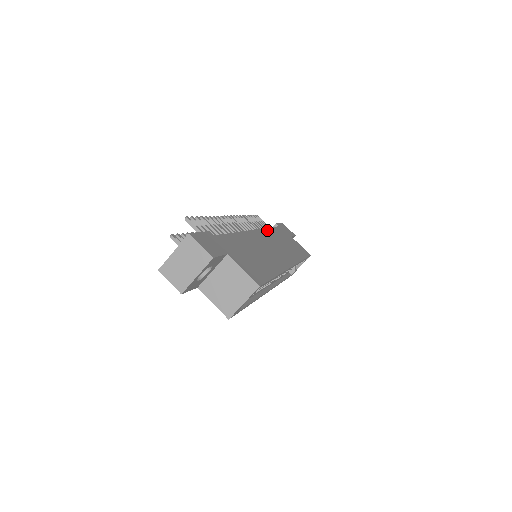
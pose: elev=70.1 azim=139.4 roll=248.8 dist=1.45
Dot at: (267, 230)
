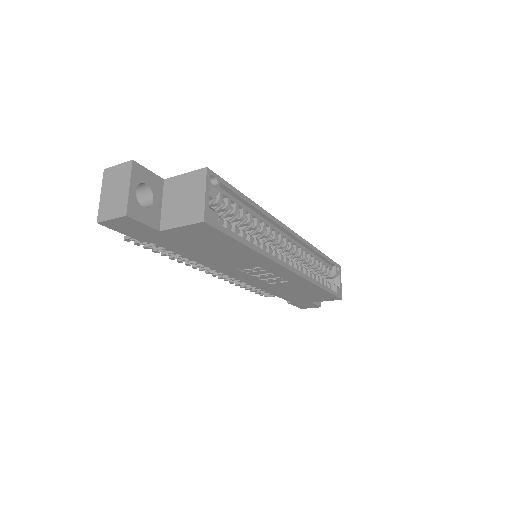
Dot at: occluded
